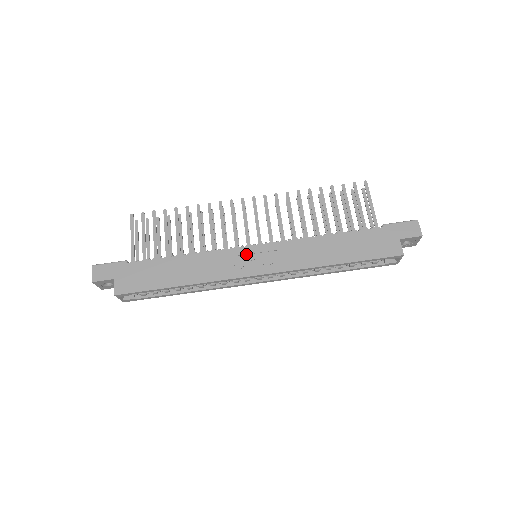
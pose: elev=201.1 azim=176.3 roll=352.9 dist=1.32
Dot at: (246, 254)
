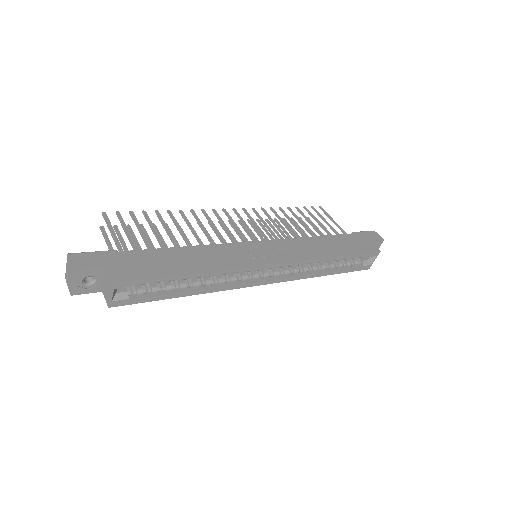
Dot at: (253, 247)
